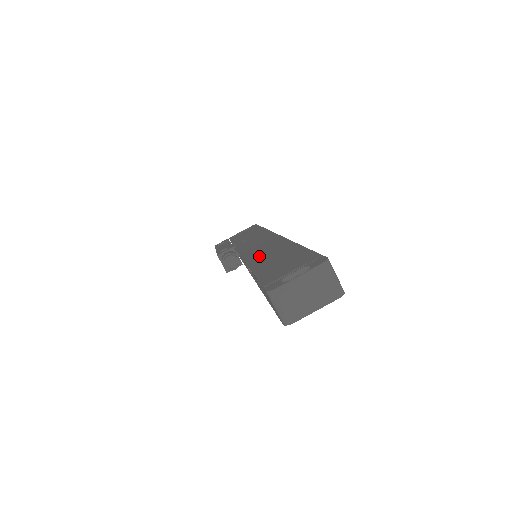
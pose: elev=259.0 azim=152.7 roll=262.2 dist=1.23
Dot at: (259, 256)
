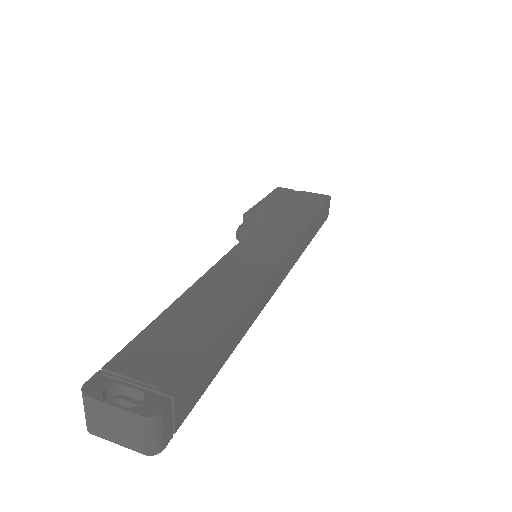
Dot at: (214, 283)
